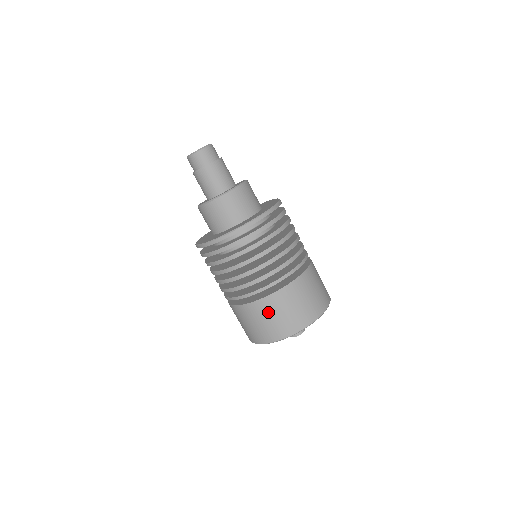
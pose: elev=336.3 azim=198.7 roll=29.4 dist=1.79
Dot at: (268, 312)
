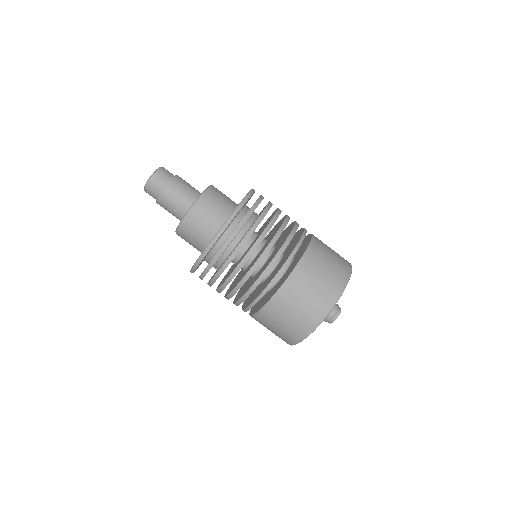
Dot at: (323, 252)
